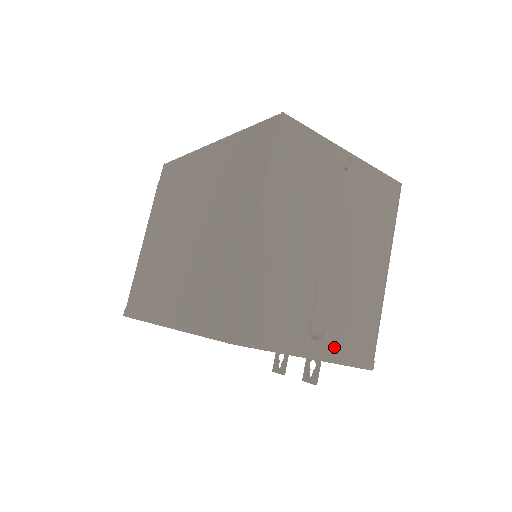
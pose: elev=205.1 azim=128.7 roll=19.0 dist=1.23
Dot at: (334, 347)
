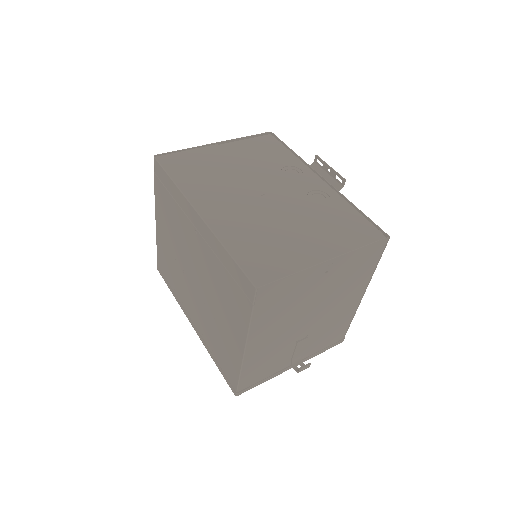
Dot at: (311, 353)
